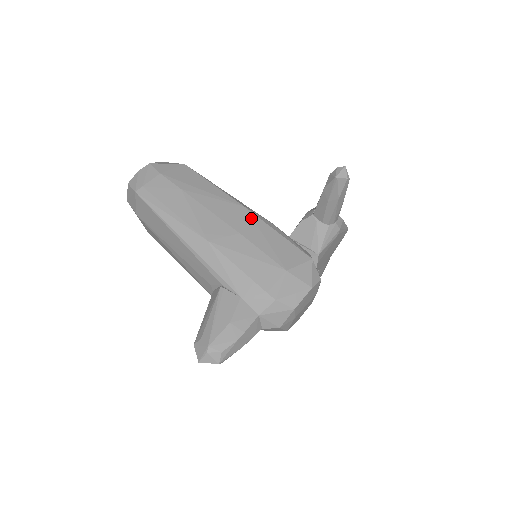
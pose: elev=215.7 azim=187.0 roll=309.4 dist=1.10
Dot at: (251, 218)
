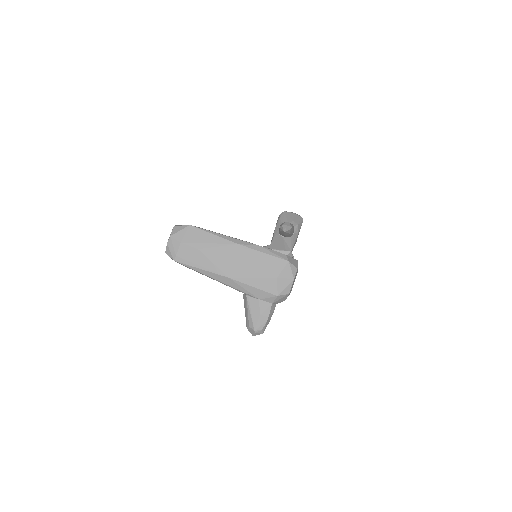
Dot at: (245, 251)
